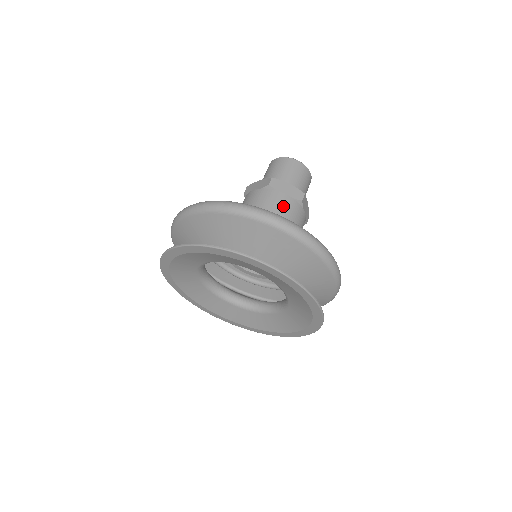
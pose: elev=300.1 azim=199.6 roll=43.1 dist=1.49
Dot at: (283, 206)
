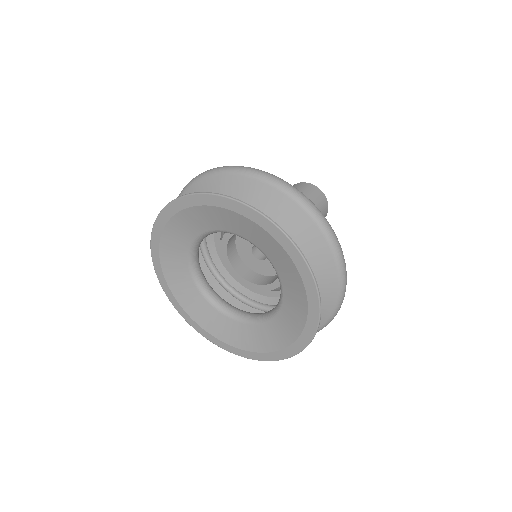
Dot at: occluded
